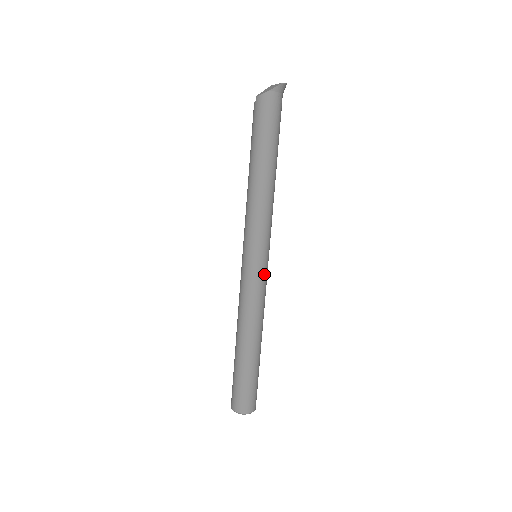
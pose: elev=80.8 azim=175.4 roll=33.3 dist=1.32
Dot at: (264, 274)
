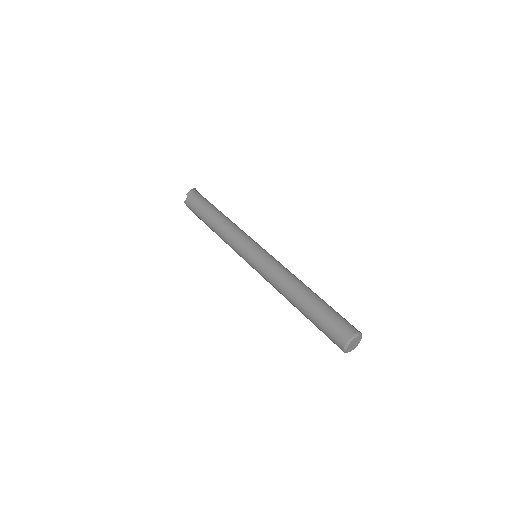
Dot at: occluded
